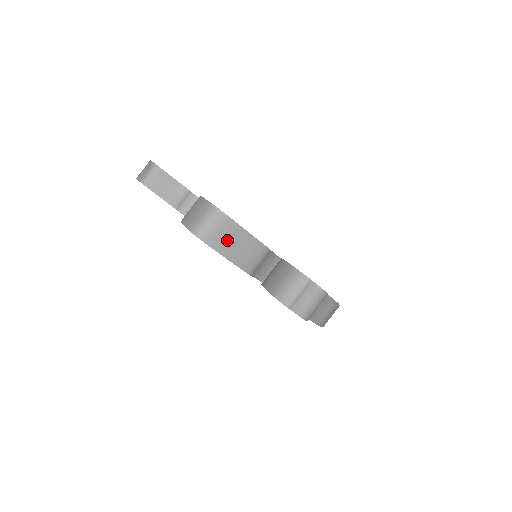
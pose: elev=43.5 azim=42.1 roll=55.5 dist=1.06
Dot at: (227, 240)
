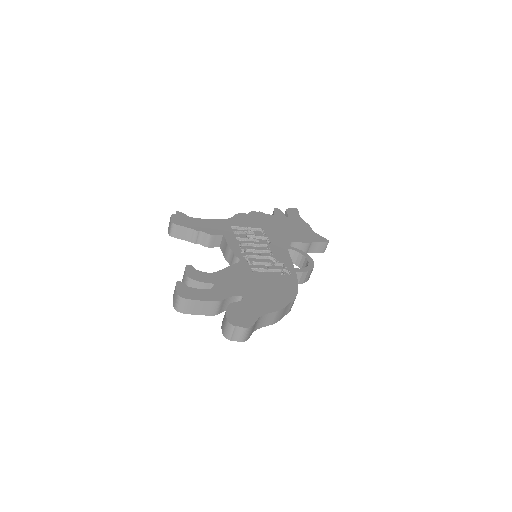
Dot at: (193, 308)
